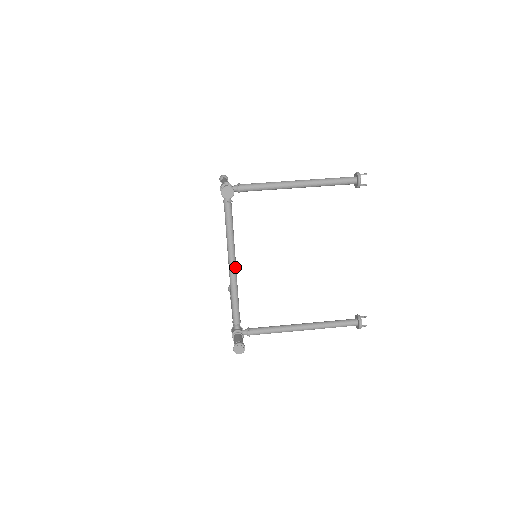
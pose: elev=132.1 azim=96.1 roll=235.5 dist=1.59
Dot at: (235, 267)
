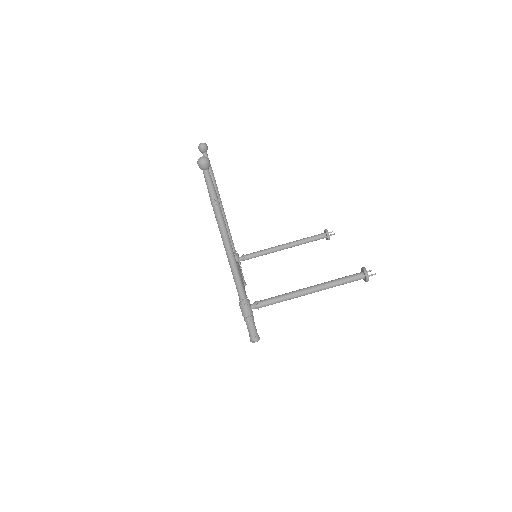
Dot at: occluded
